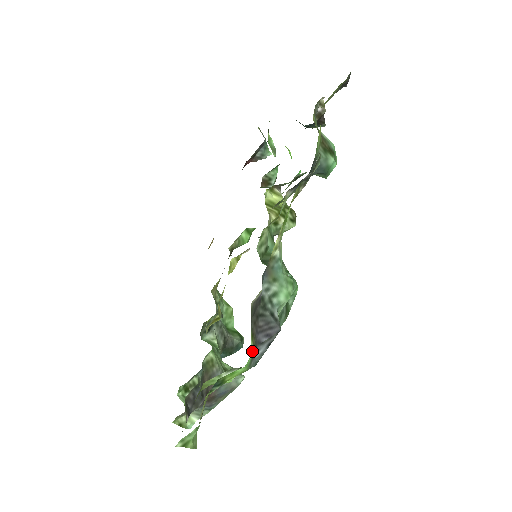
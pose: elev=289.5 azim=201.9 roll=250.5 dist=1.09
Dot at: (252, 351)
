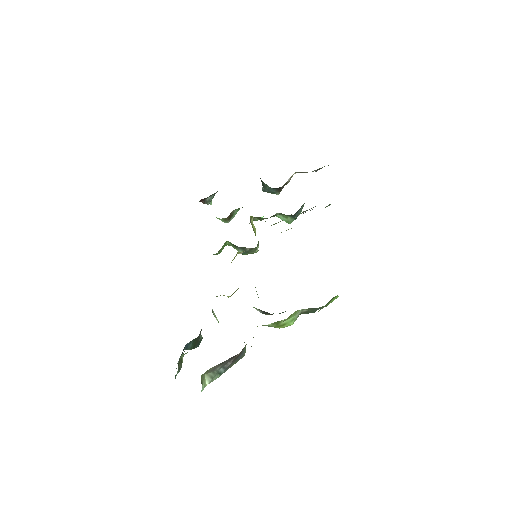
Dot at: occluded
